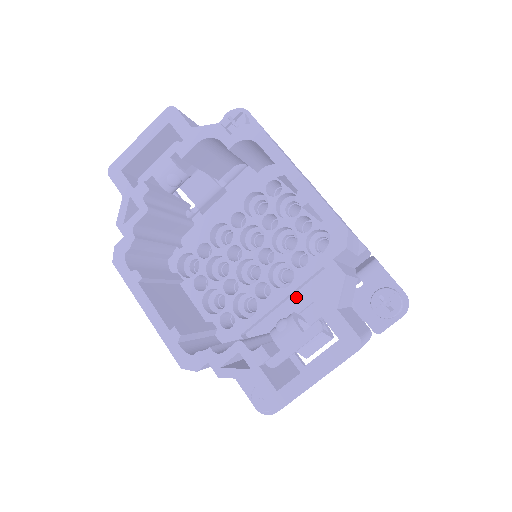
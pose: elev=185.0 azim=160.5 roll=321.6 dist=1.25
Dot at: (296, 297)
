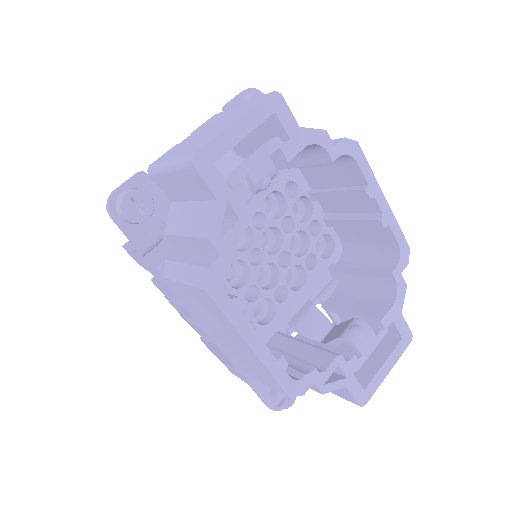
Dot at: occluded
